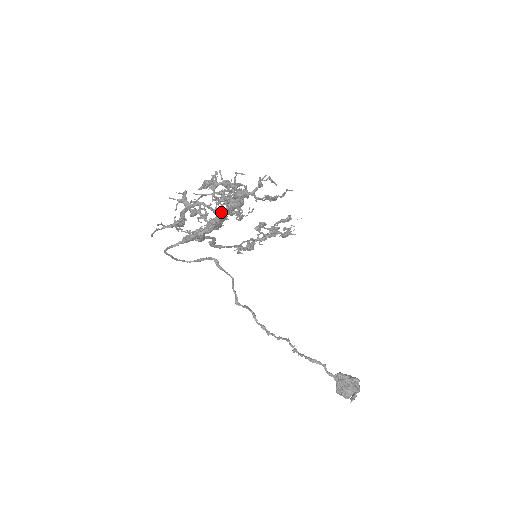
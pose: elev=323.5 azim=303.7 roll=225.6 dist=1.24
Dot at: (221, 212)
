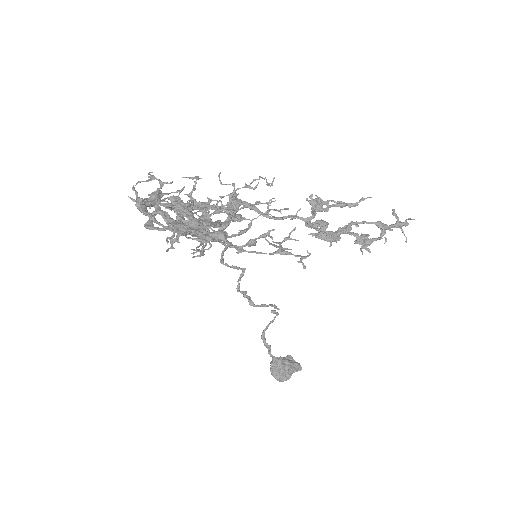
Dot at: (189, 230)
